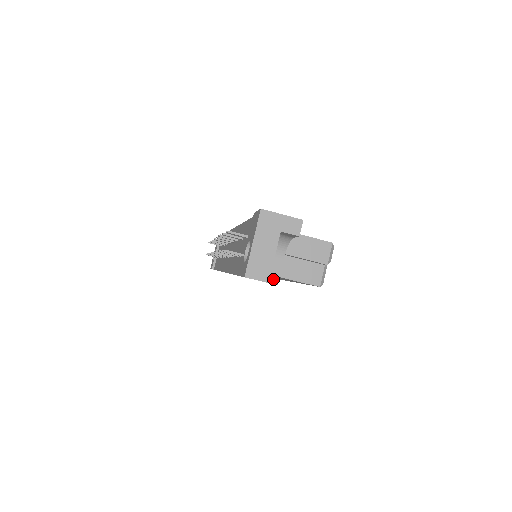
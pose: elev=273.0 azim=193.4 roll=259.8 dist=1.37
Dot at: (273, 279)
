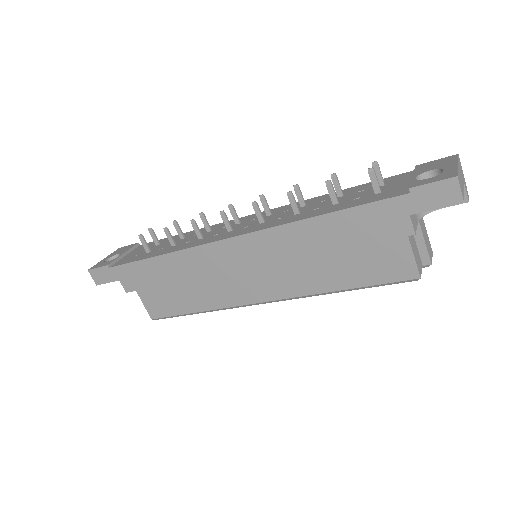
Dot at: (414, 226)
